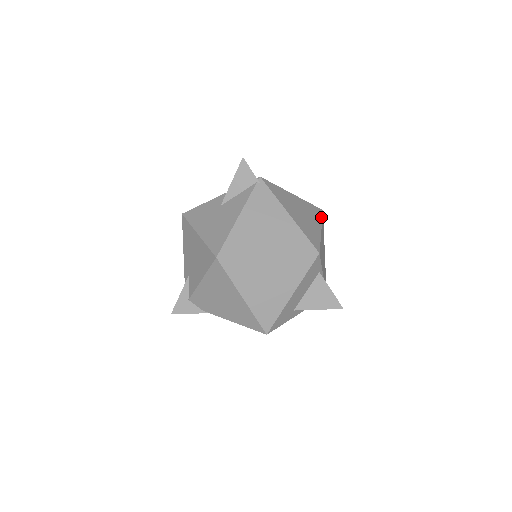
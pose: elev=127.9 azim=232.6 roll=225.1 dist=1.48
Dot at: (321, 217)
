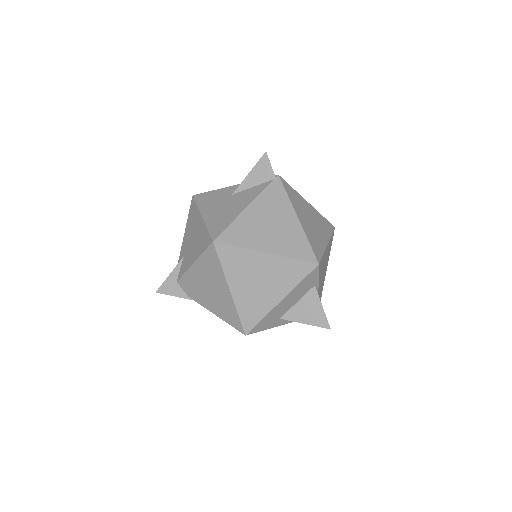
Dot at: (331, 233)
